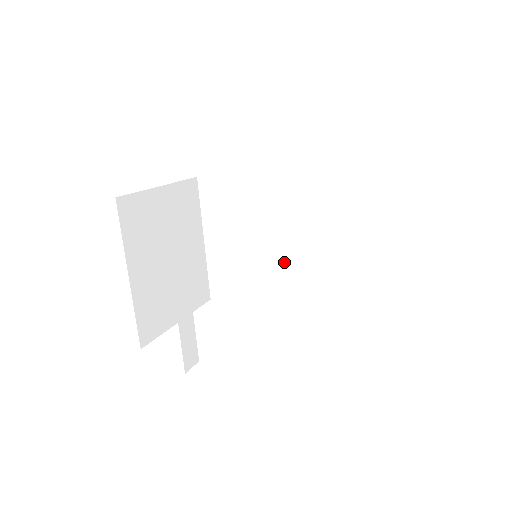
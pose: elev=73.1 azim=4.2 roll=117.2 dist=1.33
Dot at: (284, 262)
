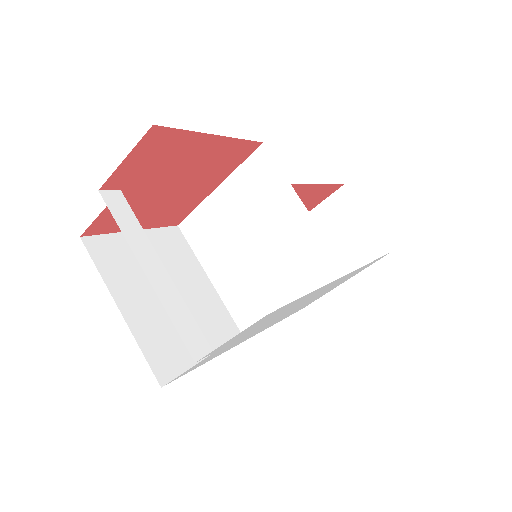
Dot at: (285, 245)
